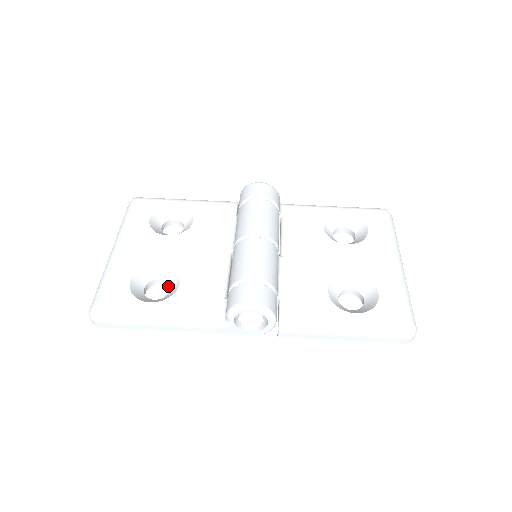
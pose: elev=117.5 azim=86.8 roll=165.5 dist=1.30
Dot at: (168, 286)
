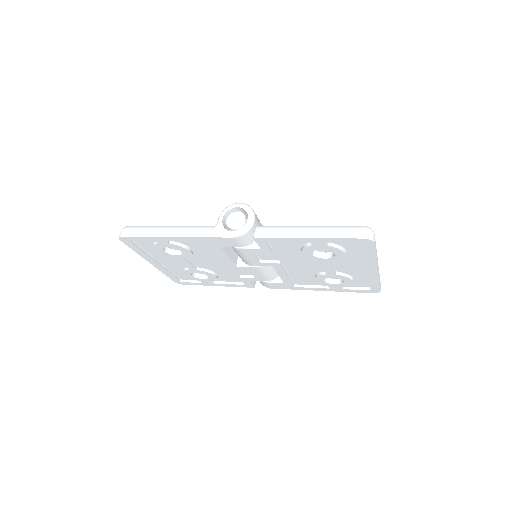
Dot at: (182, 253)
